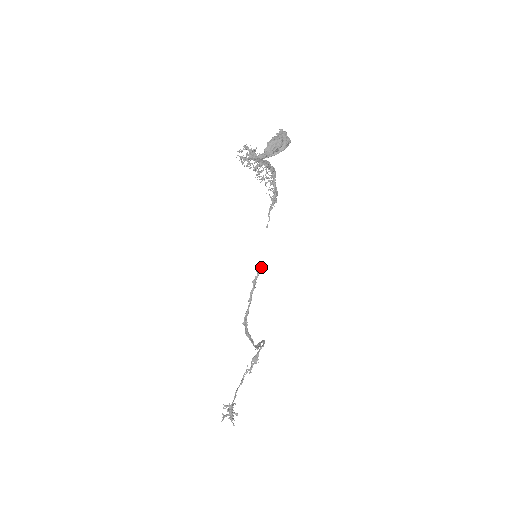
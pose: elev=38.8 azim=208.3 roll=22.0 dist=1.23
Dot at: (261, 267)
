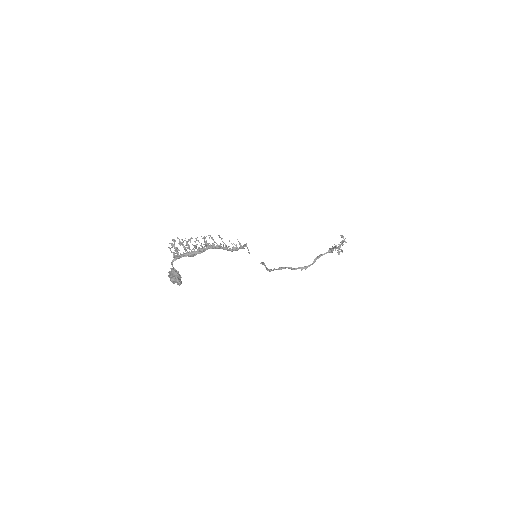
Dot at: (262, 263)
